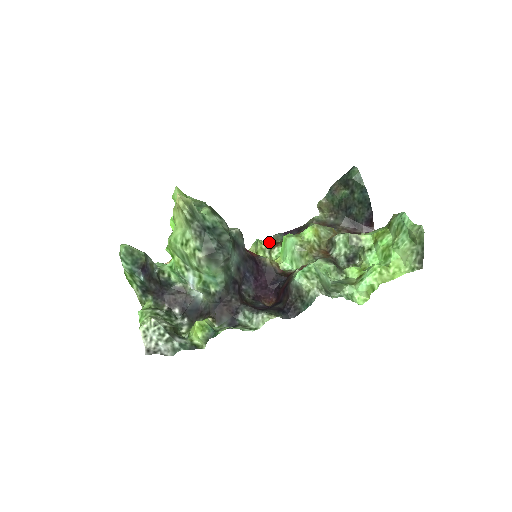
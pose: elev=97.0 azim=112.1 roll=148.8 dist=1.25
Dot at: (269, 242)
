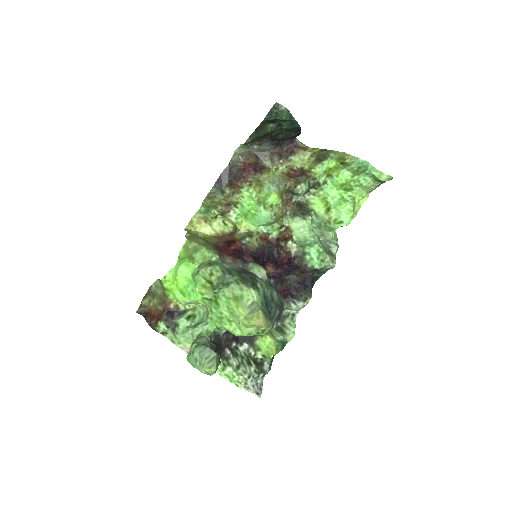
Dot at: (206, 198)
